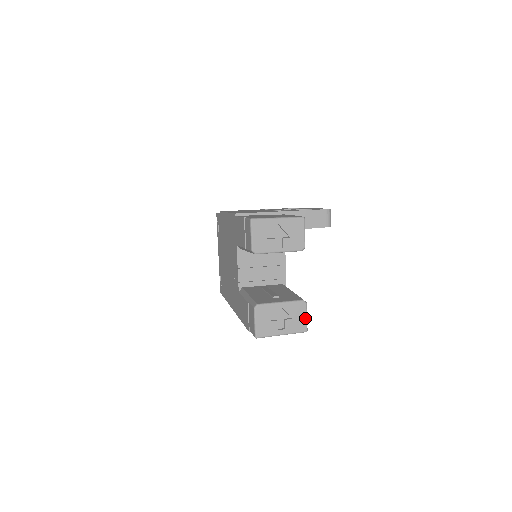
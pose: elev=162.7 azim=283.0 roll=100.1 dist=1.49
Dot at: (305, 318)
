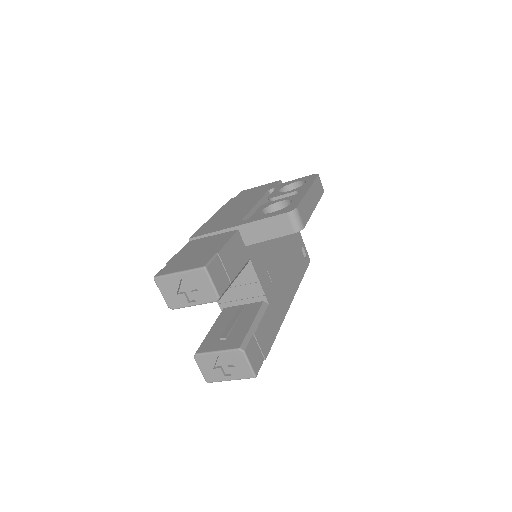
Dot at: (248, 365)
